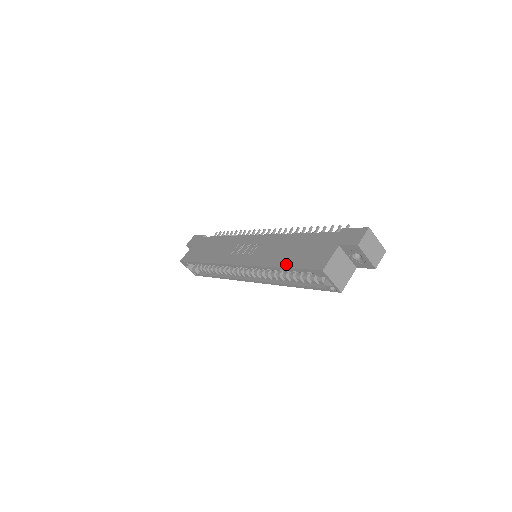
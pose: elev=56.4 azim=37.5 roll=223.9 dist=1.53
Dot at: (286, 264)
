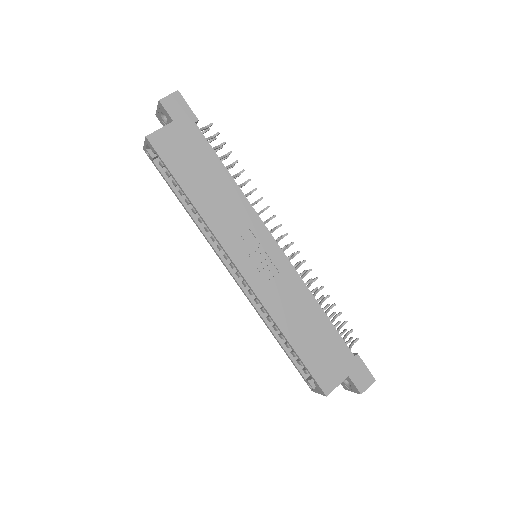
Dot at: (298, 347)
